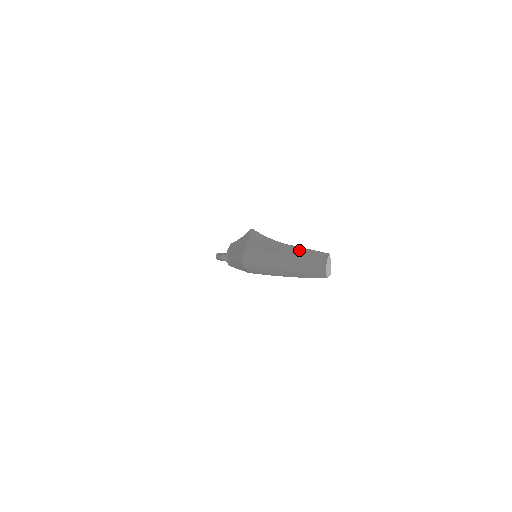
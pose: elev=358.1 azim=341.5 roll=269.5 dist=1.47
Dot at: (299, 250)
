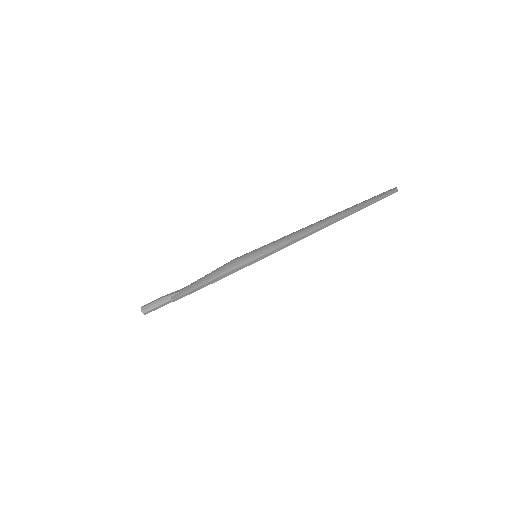
Dot at: occluded
